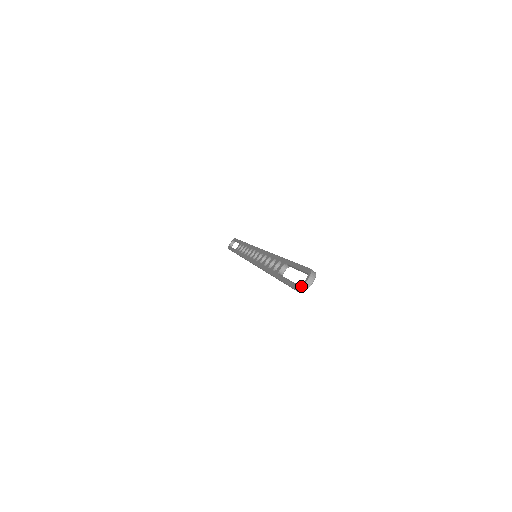
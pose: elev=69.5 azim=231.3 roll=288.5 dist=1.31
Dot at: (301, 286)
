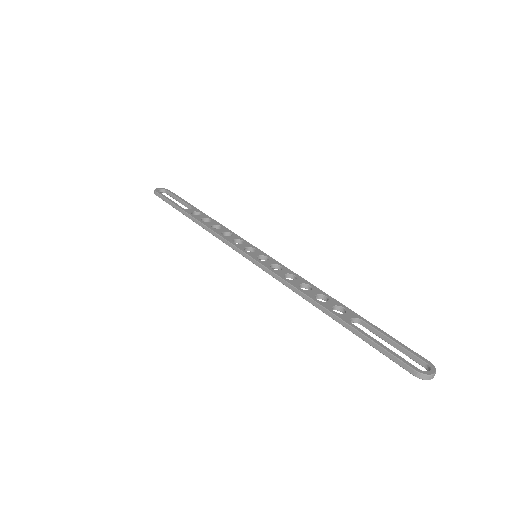
Dot at: (428, 374)
